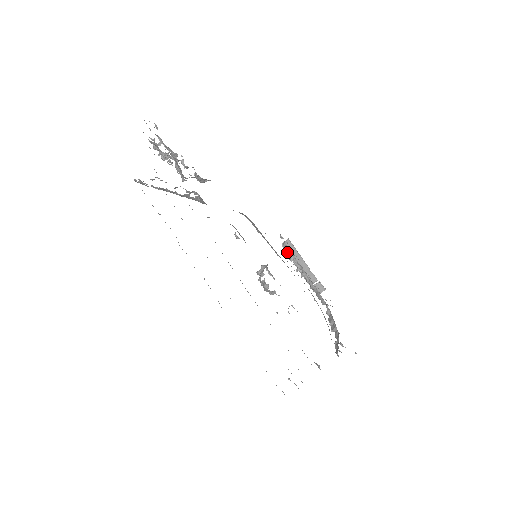
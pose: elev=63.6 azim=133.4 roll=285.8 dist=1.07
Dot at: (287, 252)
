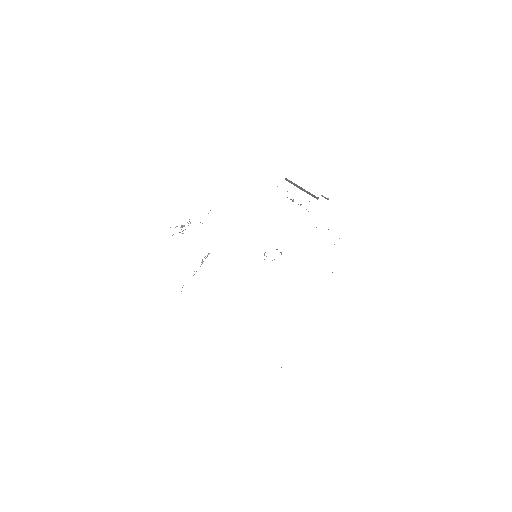
Dot at: occluded
